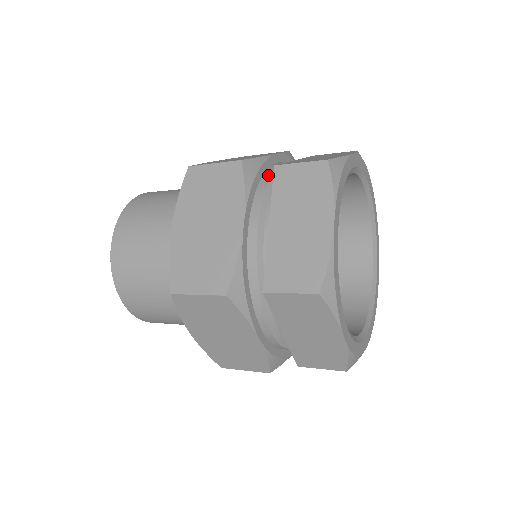
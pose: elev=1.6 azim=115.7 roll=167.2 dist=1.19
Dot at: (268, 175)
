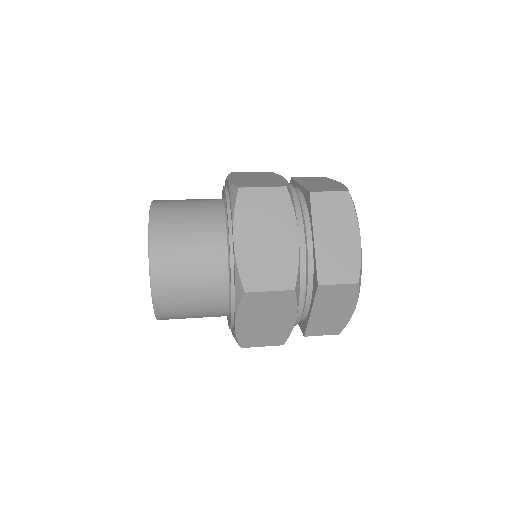
Dot at: (303, 274)
